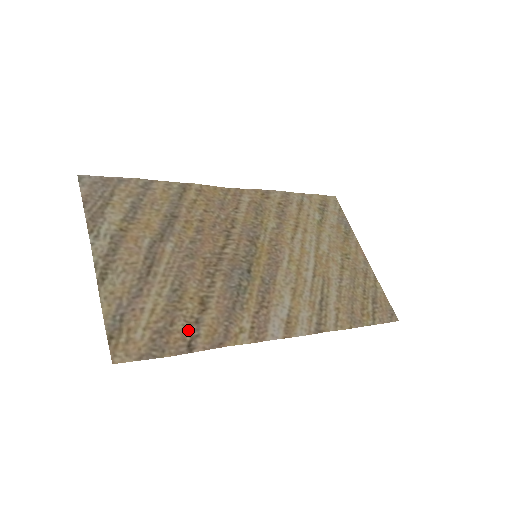
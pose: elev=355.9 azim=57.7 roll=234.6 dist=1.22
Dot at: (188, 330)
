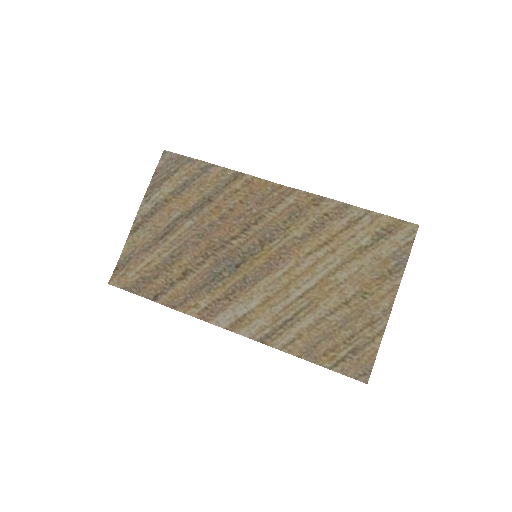
Dot at: (163, 286)
